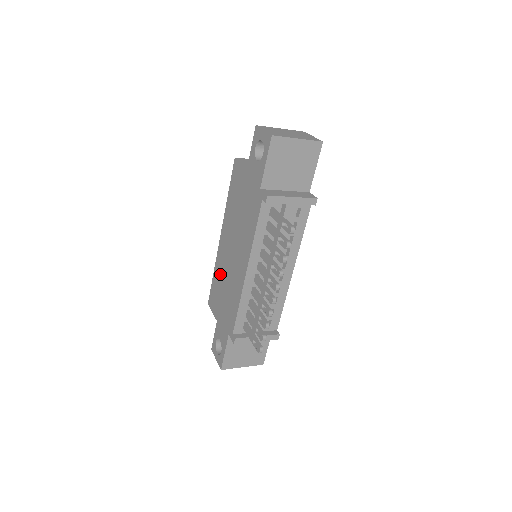
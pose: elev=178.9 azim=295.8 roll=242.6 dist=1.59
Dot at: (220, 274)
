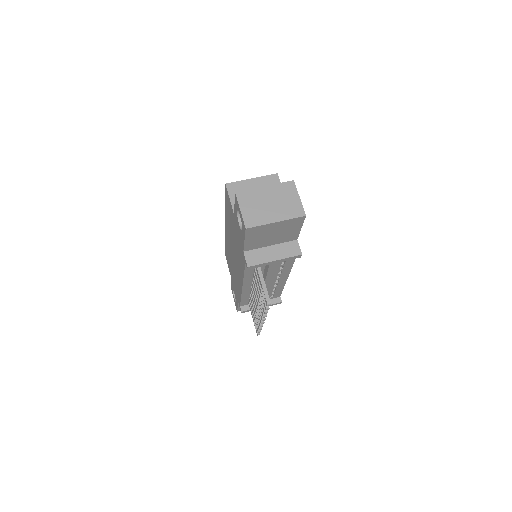
Dot at: occluded
